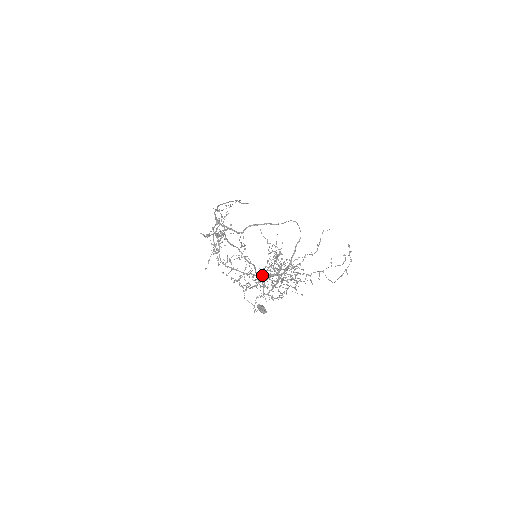
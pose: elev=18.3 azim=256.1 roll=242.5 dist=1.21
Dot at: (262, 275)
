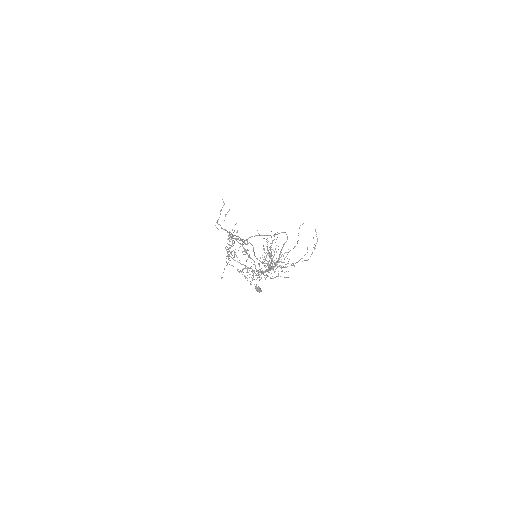
Dot at: occluded
